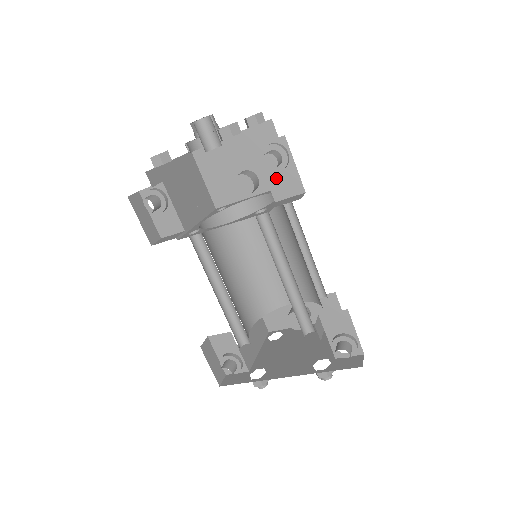
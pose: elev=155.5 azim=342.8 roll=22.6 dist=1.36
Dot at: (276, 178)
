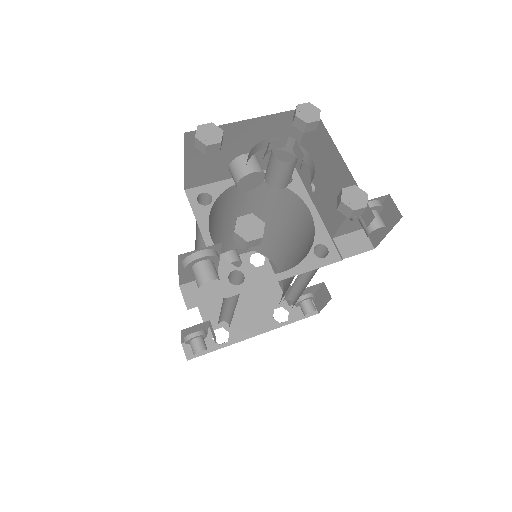
Dot at: (350, 223)
